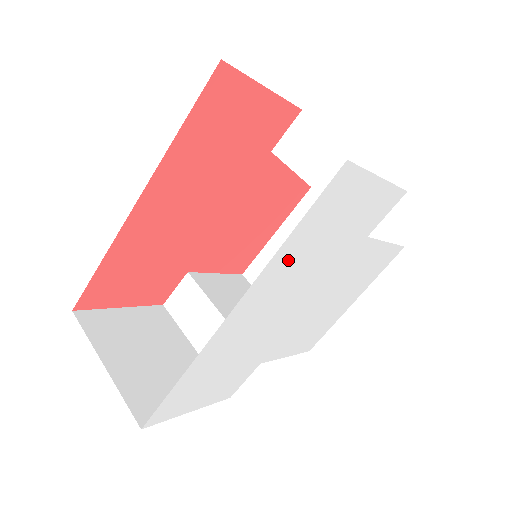
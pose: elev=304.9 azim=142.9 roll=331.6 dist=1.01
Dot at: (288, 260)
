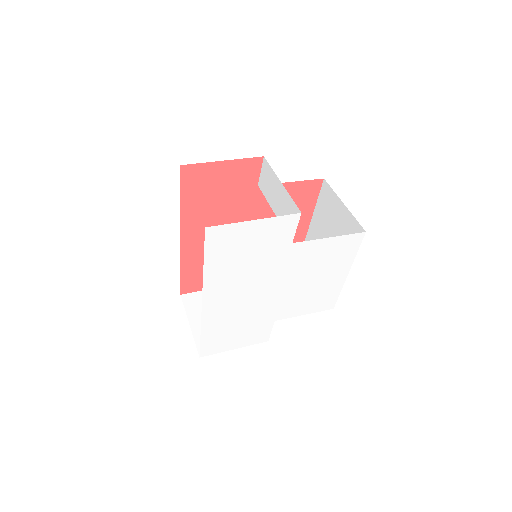
Dot at: (220, 273)
